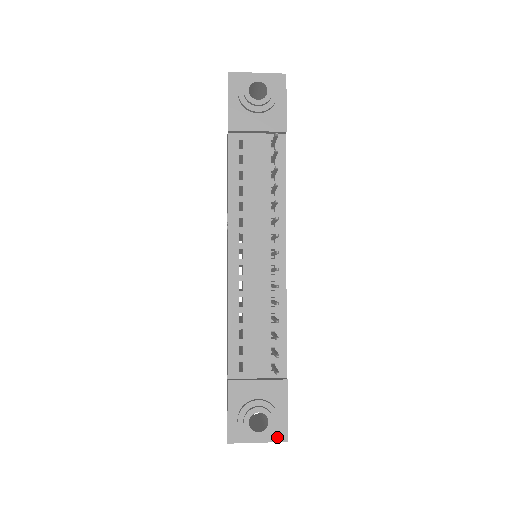
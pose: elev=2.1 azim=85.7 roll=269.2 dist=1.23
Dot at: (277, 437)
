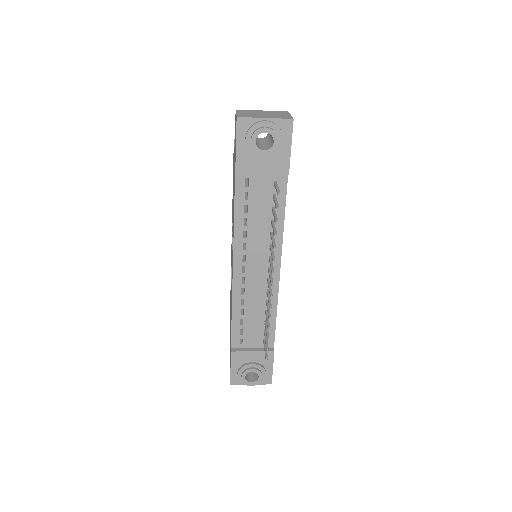
Dot at: (264, 382)
